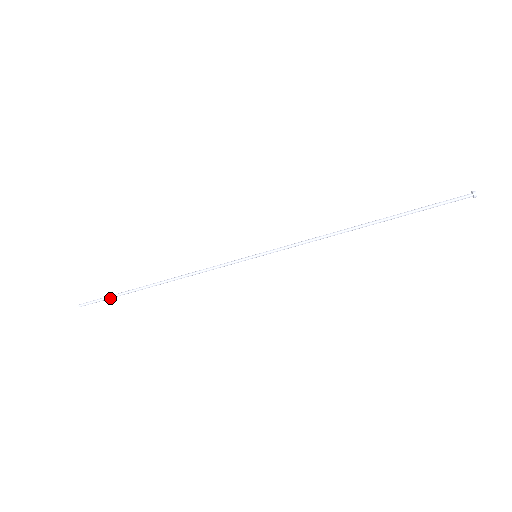
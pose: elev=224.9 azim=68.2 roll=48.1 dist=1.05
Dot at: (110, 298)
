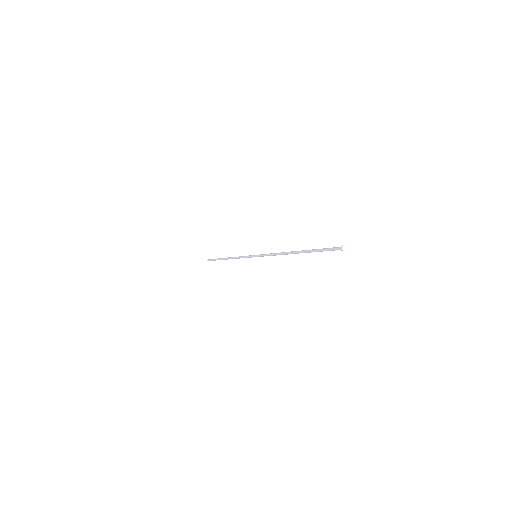
Dot at: (215, 260)
